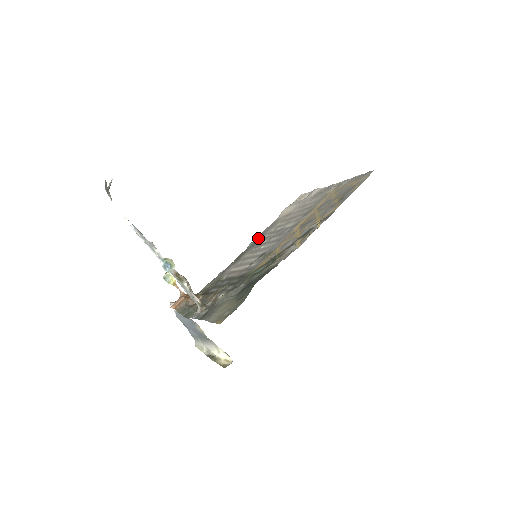
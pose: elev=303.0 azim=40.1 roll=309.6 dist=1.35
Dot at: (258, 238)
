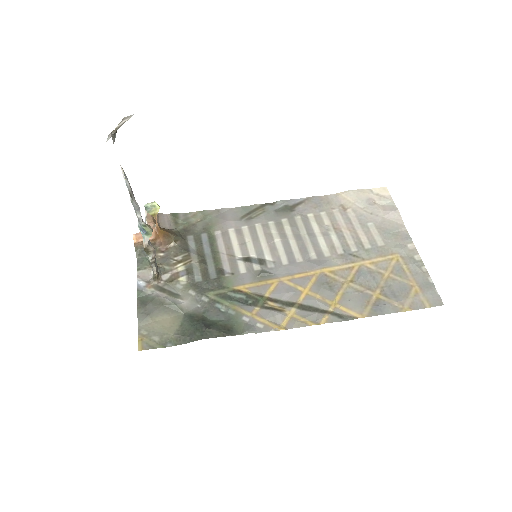
Dot at: (292, 205)
